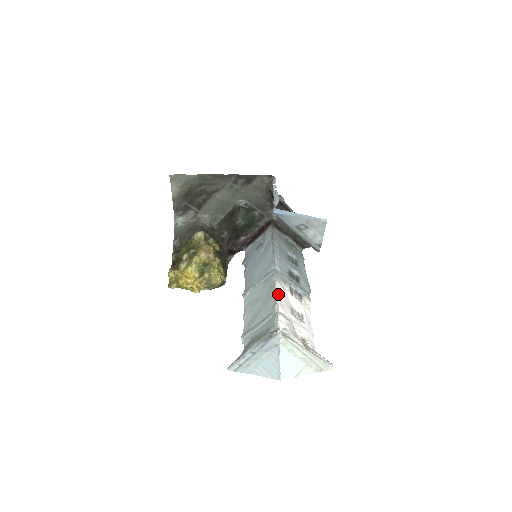
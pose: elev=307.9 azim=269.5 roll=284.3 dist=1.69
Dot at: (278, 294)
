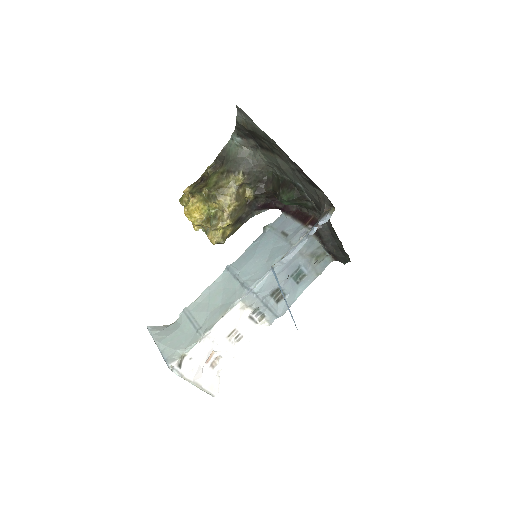
Dot at: (222, 321)
